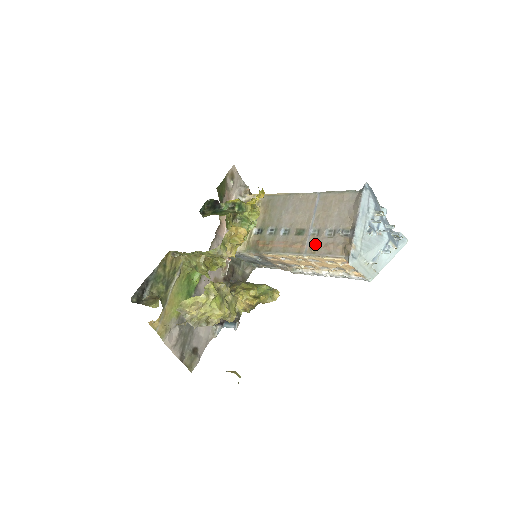
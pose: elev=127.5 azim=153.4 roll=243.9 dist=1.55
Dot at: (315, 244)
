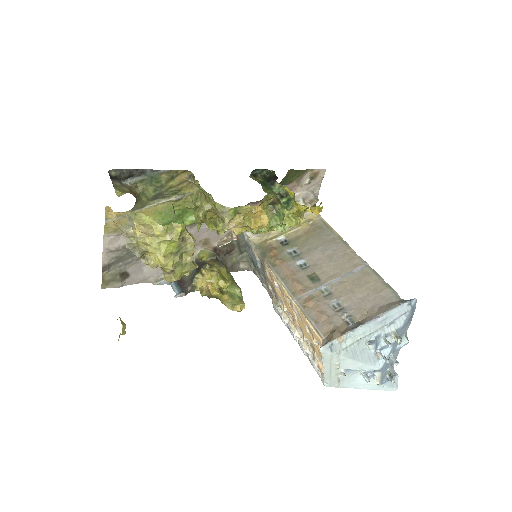
Dot at: (314, 301)
